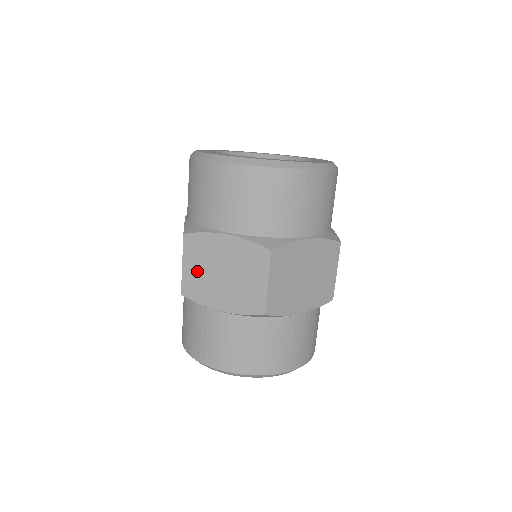
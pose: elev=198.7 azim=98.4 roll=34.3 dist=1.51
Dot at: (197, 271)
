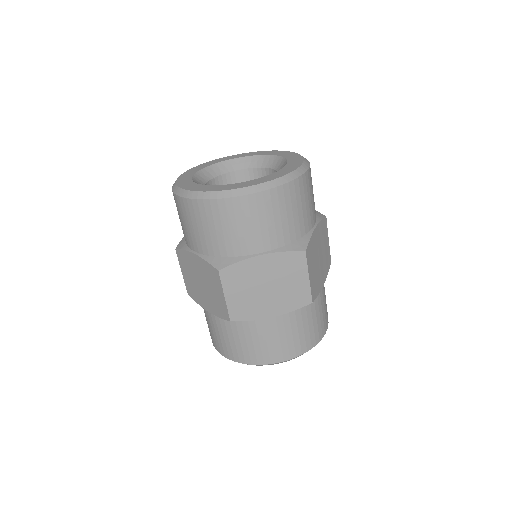
Dot at: (189, 279)
